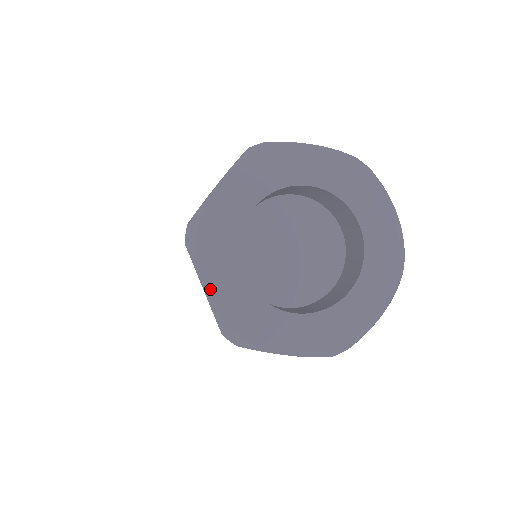
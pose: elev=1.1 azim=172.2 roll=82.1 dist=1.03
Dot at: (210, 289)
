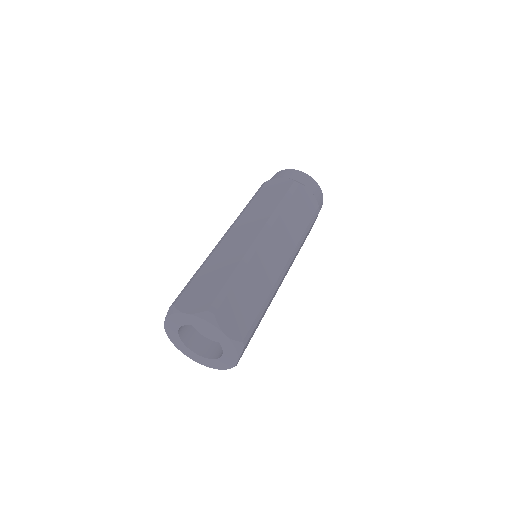
Dot at: (166, 324)
